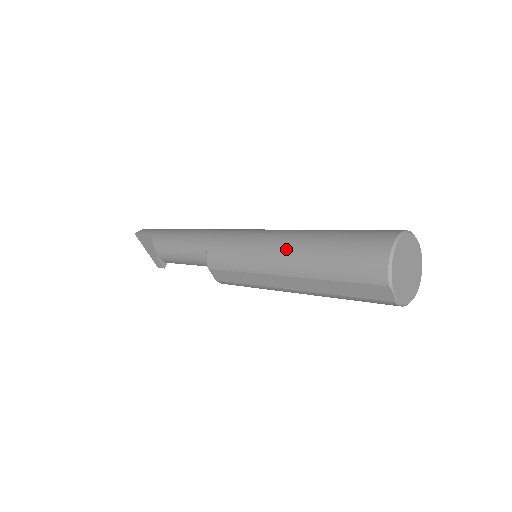
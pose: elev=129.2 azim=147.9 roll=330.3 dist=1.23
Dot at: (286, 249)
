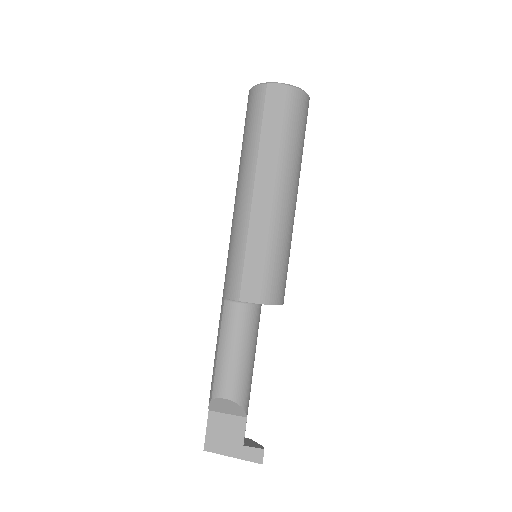
Dot at: (237, 190)
